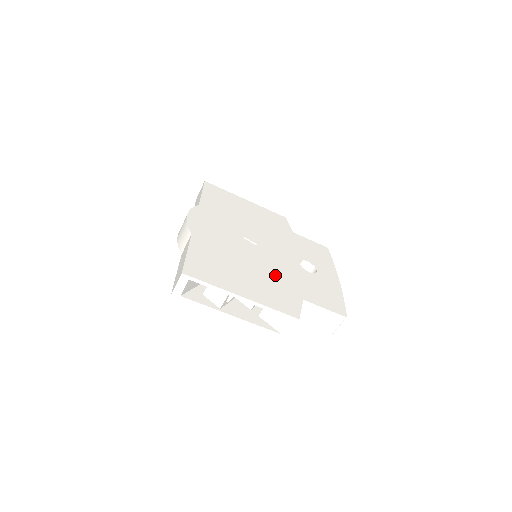
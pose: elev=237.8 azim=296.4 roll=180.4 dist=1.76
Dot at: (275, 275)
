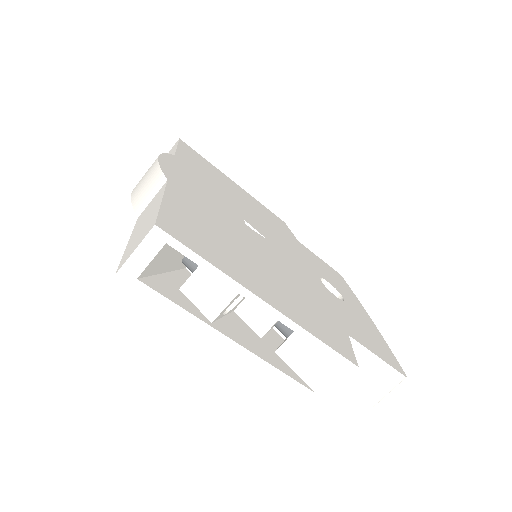
Dot at: (300, 285)
